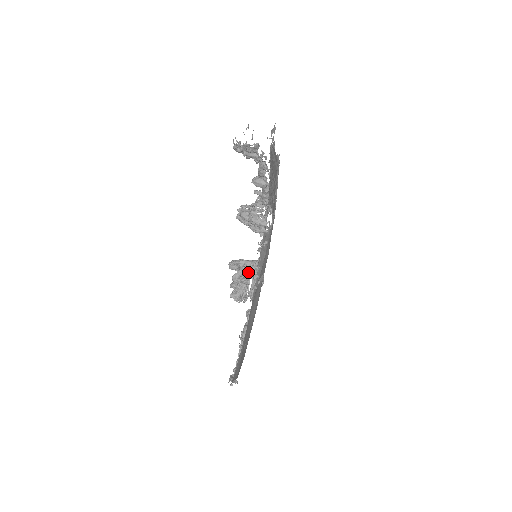
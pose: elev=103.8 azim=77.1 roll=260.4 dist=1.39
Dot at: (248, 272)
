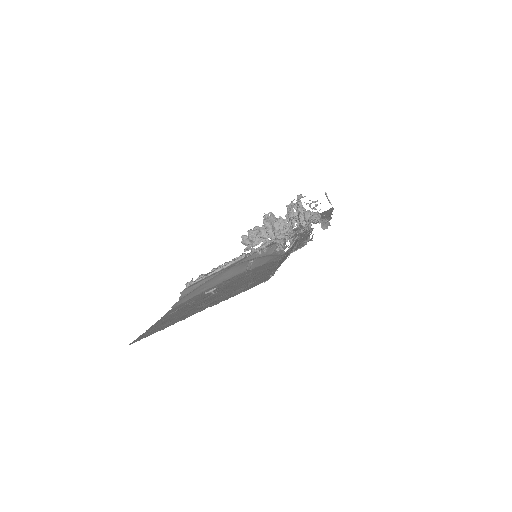
Dot at: (266, 236)
